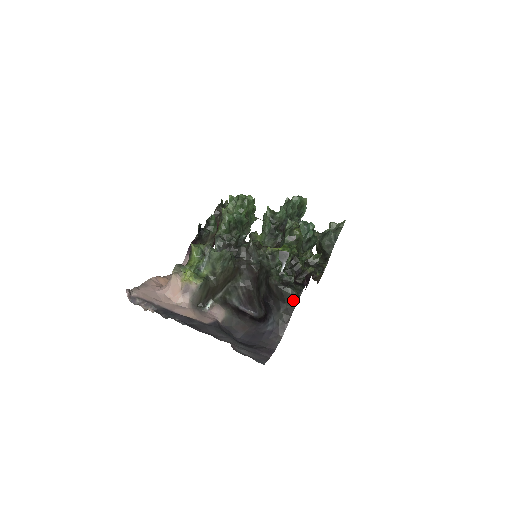
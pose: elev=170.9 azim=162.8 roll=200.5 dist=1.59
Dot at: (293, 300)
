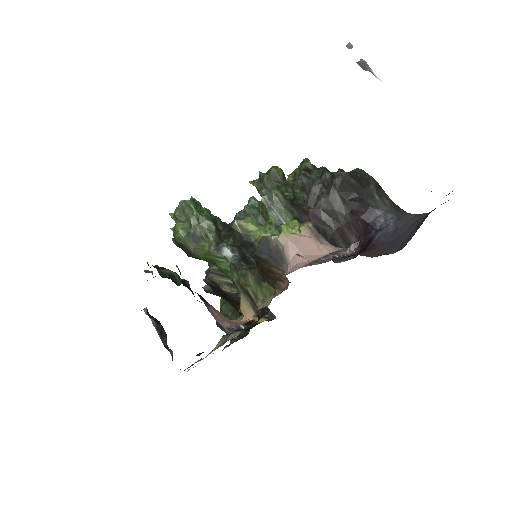
Dot at: (370, 177)
